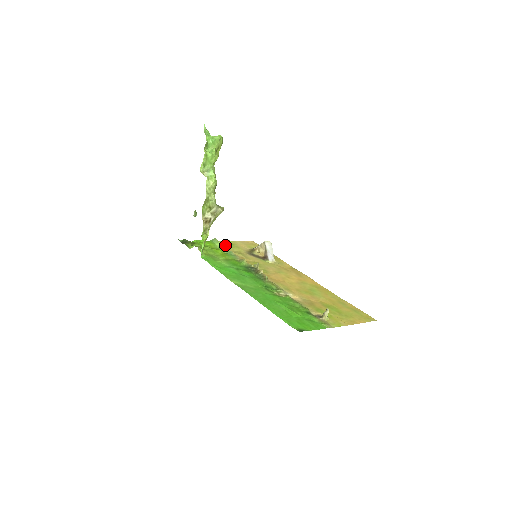
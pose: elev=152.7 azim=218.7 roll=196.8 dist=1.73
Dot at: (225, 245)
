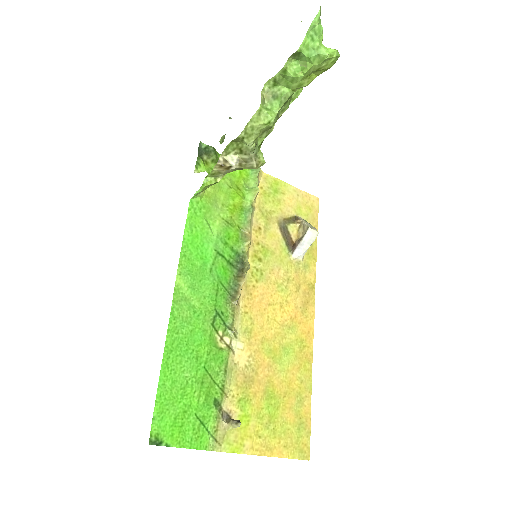
Dot at: (255, 193)
